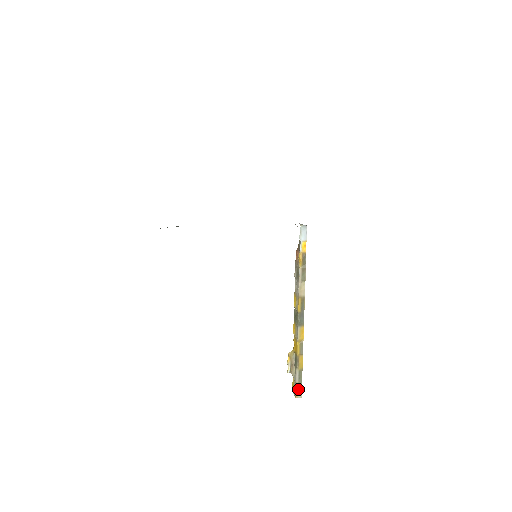
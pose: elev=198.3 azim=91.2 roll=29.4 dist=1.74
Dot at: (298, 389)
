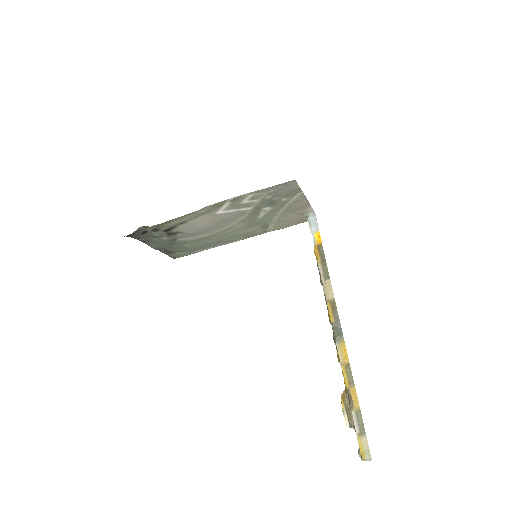
Dot at: (362, 445)
